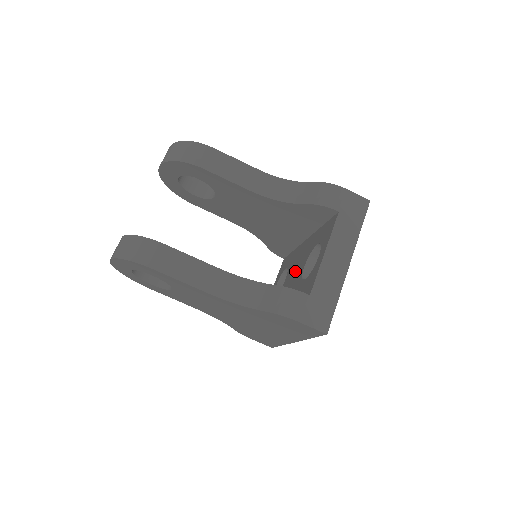
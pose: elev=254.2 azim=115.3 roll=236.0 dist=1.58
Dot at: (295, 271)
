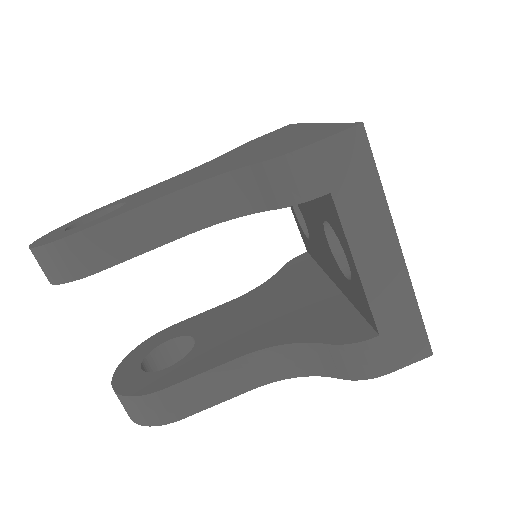
Dot at: (314, 230)
